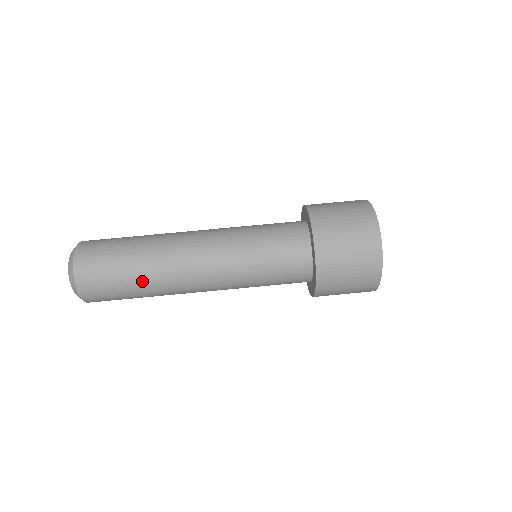
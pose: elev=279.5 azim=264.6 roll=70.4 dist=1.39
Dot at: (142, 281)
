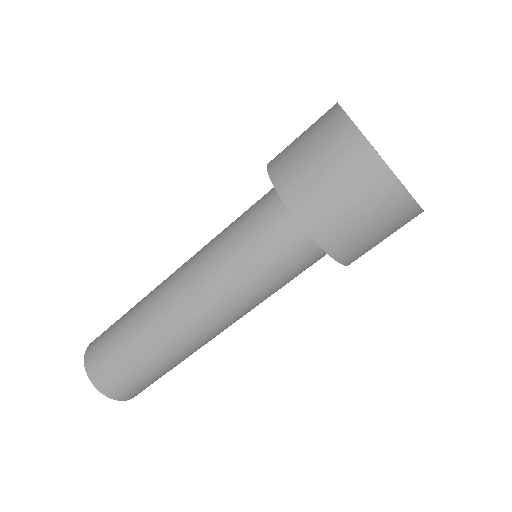
Dot at: occluded
